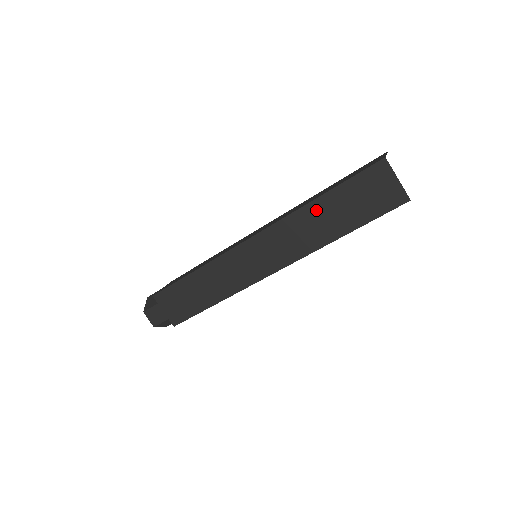
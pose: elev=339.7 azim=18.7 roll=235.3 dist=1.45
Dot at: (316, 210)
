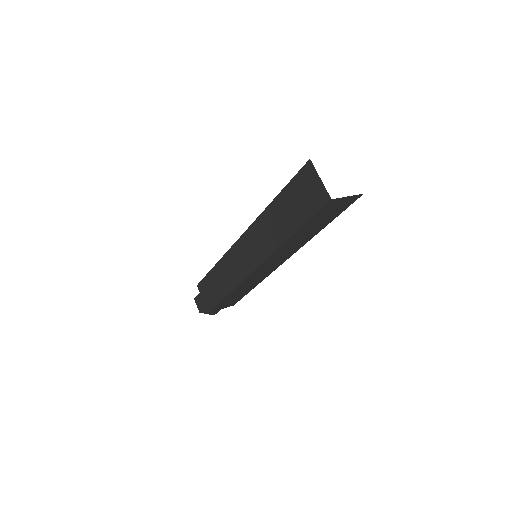
Dot at: (273, 211)
